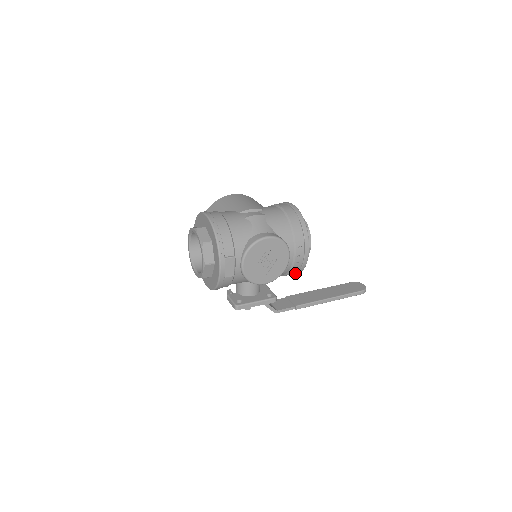
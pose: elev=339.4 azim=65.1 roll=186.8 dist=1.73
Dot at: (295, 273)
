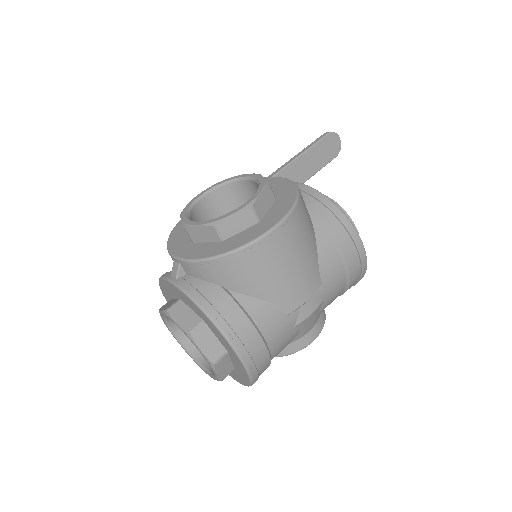
Dot at: occluded
